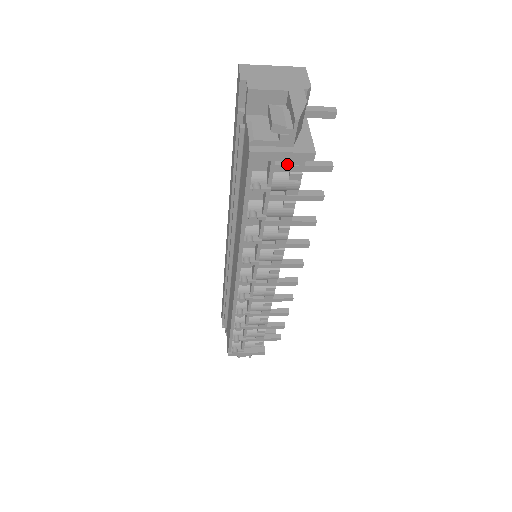
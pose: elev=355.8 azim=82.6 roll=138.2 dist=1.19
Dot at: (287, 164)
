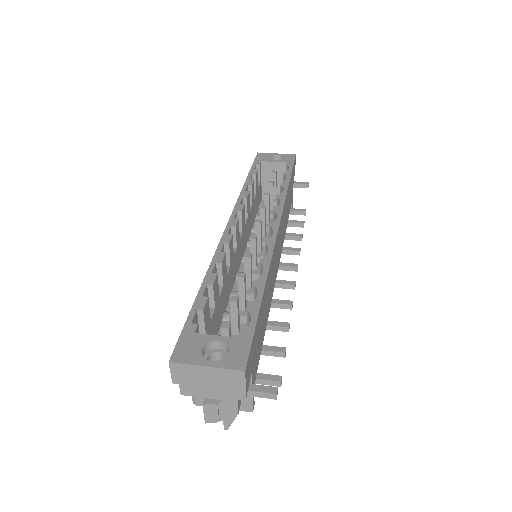
Dot at: occluded
